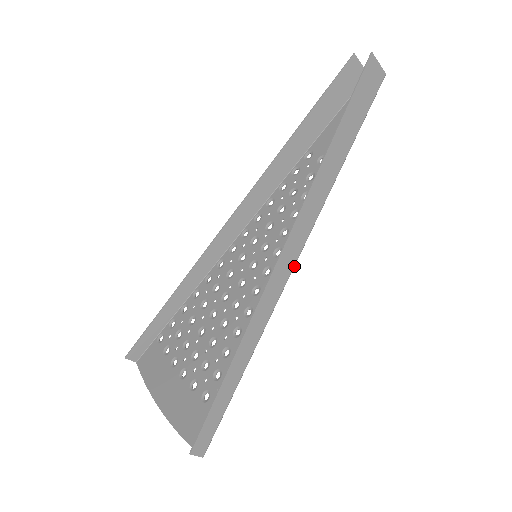
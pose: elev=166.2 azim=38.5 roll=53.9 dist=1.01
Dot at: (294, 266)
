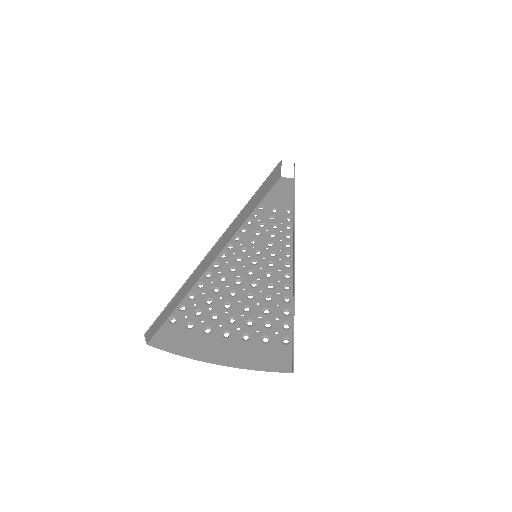
Dot at: occluded
